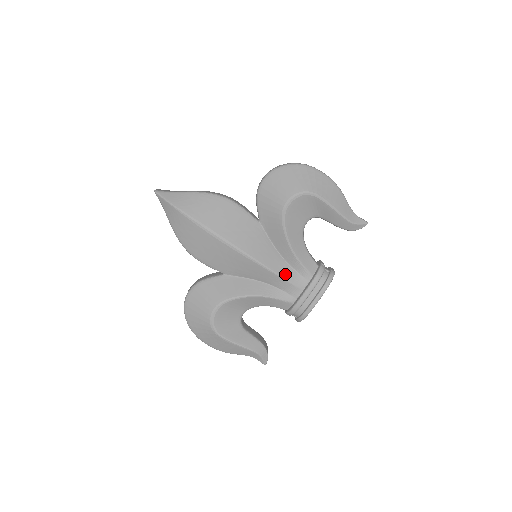
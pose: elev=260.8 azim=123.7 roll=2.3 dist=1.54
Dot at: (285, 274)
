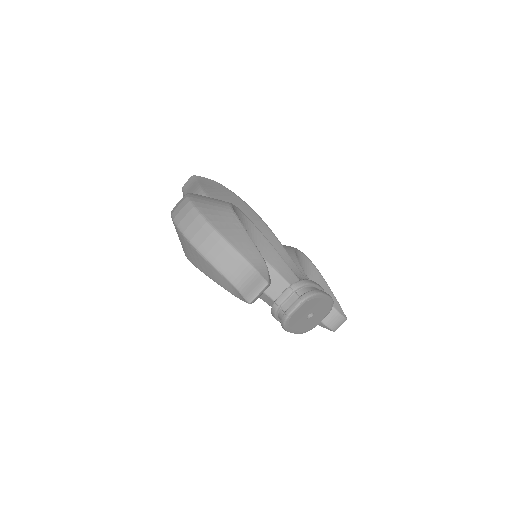
Dot at: occluded
